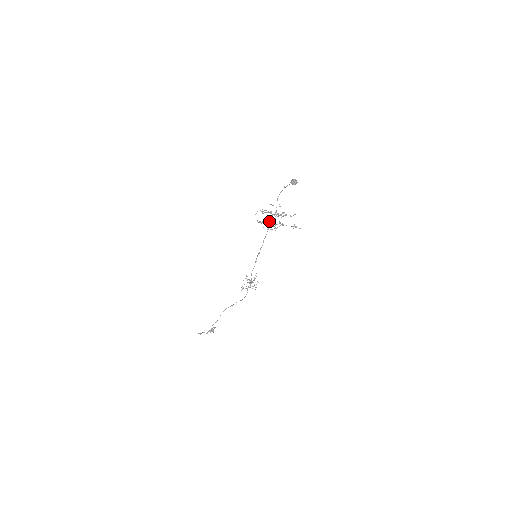
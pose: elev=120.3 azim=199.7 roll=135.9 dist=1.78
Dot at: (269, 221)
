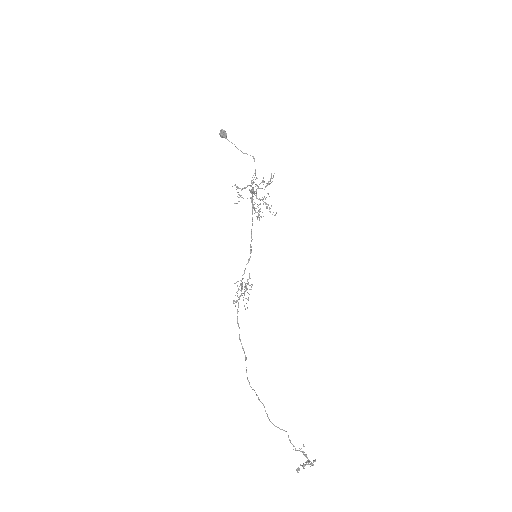
Dot at: occluded
